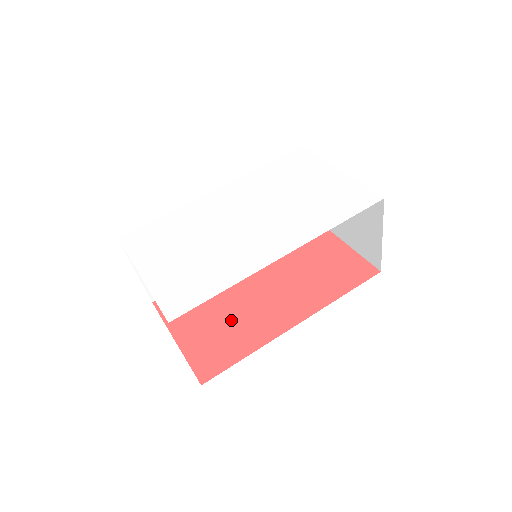
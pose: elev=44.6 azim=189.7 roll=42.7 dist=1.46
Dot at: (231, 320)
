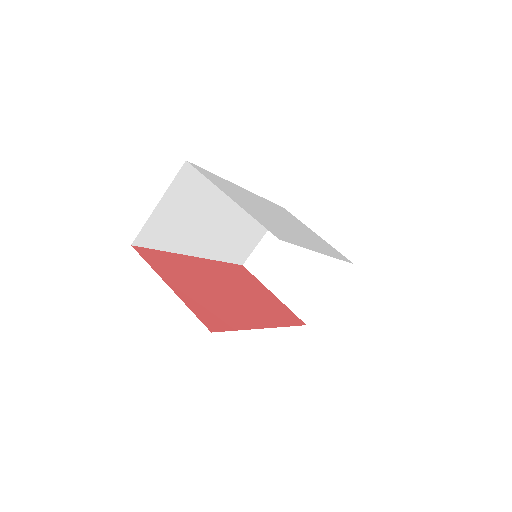
Dot at: (215, 298)
